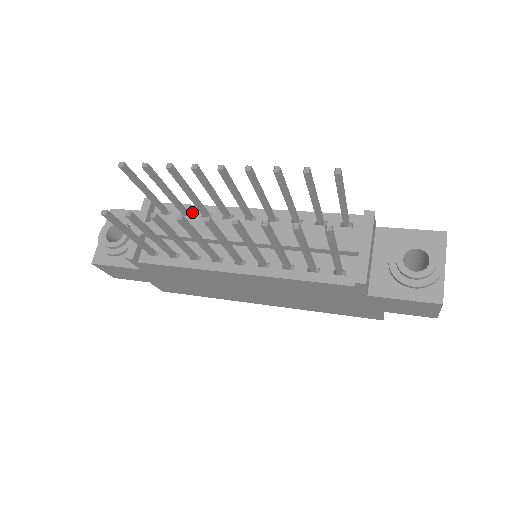
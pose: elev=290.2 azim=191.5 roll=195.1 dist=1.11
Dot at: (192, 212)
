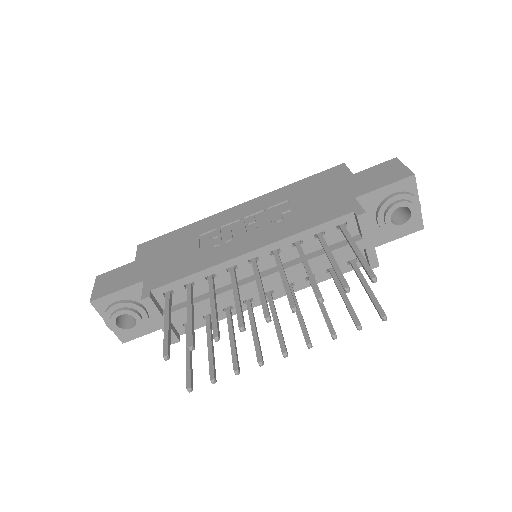
Dot at: (194, 281)
